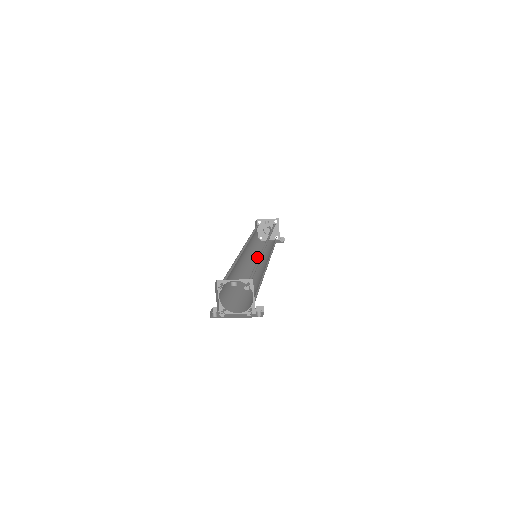
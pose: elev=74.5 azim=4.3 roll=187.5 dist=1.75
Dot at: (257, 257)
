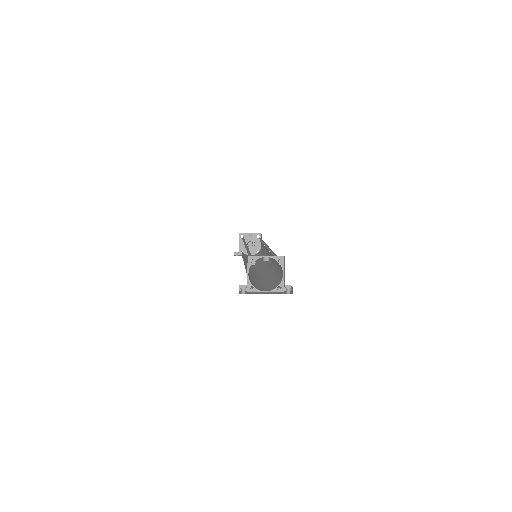
Dot at: occluded
